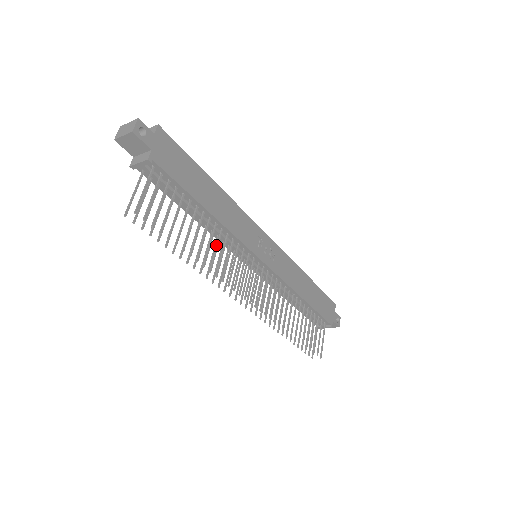
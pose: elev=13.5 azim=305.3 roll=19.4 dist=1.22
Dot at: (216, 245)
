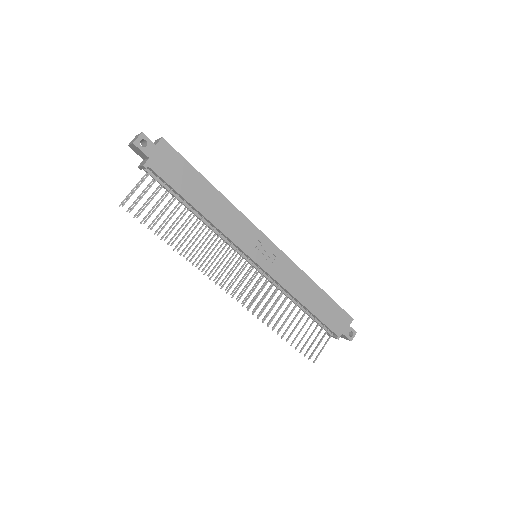
Dot at: occluded
